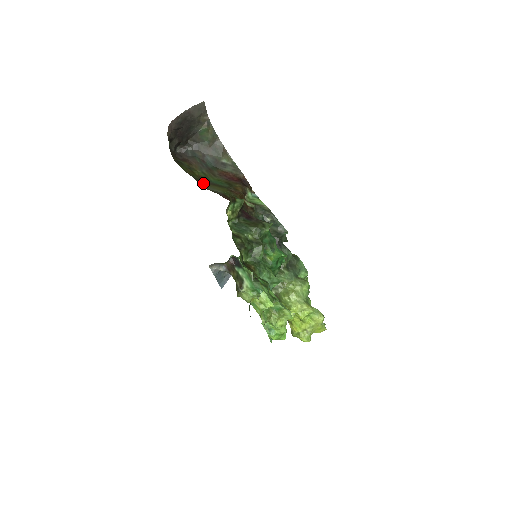
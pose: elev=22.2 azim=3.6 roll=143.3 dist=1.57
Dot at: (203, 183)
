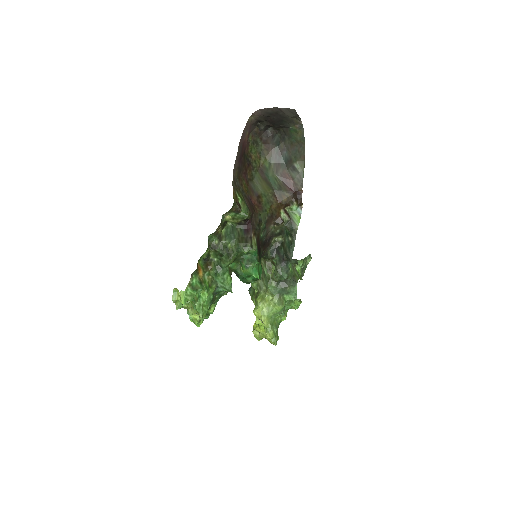
Dot at: (257, 173)
